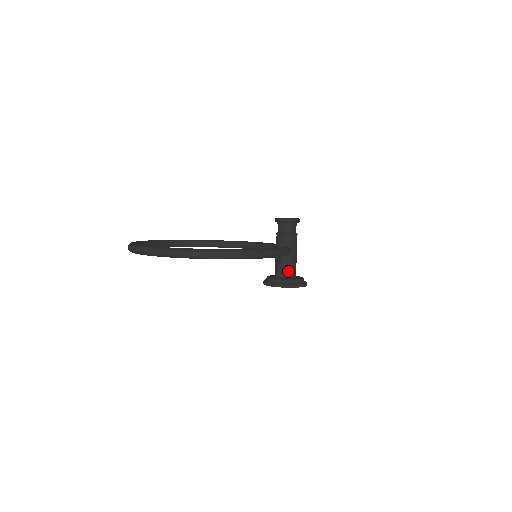
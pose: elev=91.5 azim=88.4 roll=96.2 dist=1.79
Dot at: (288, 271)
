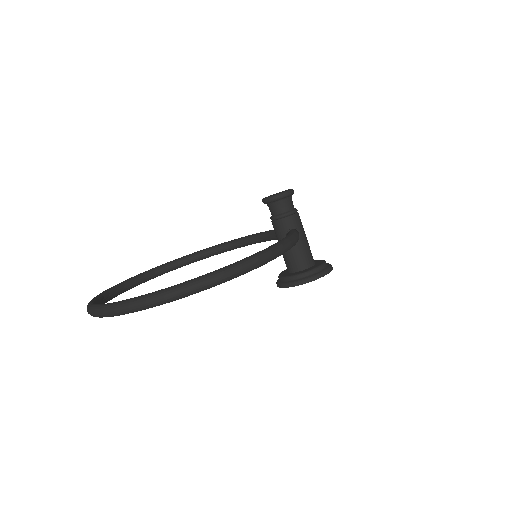
Dot at: (304, 259)
